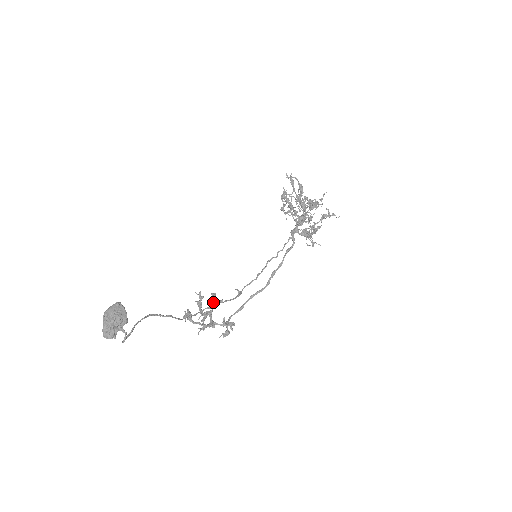
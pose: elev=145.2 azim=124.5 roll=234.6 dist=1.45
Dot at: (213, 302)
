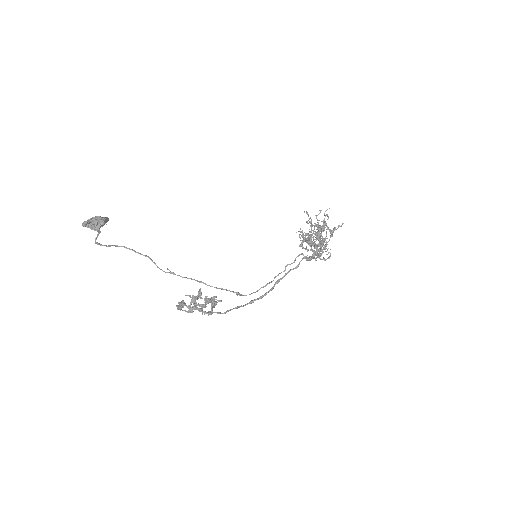
Dot at: occluded
